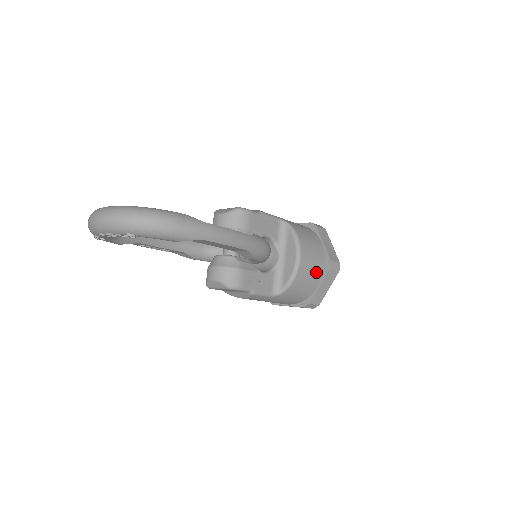
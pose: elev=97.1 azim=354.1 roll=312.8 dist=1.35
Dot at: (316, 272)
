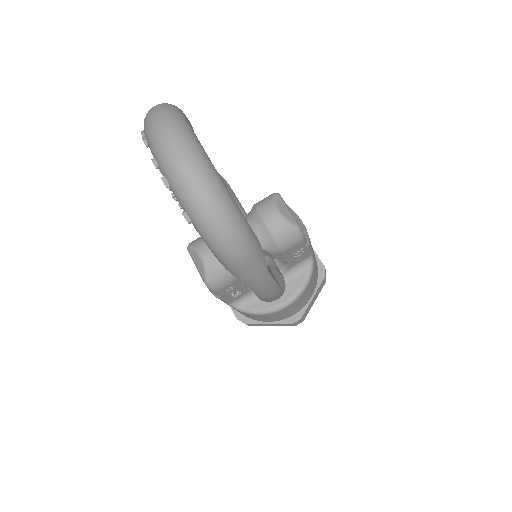
Dot at: (281, 317)
